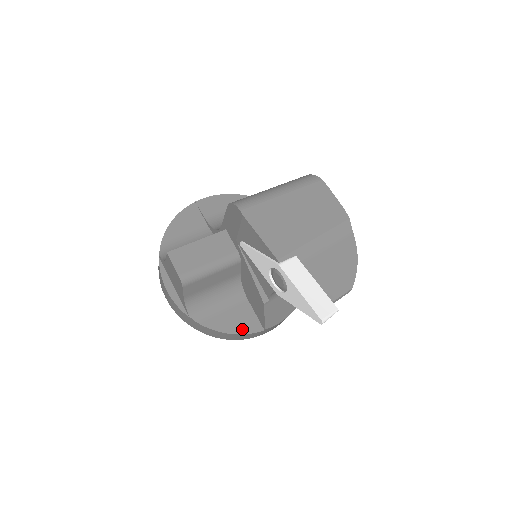
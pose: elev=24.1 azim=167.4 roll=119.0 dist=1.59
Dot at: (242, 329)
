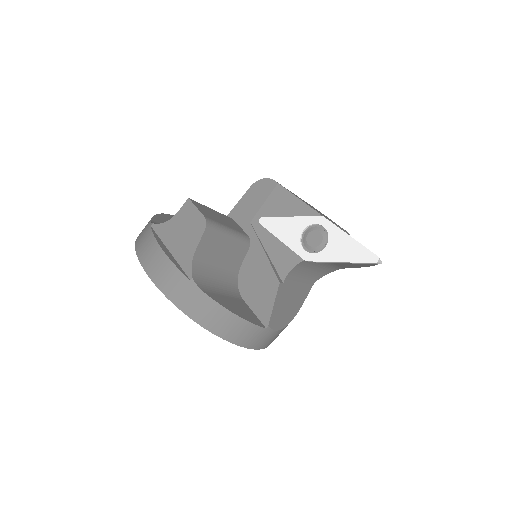
Dot at: (245, 316)
